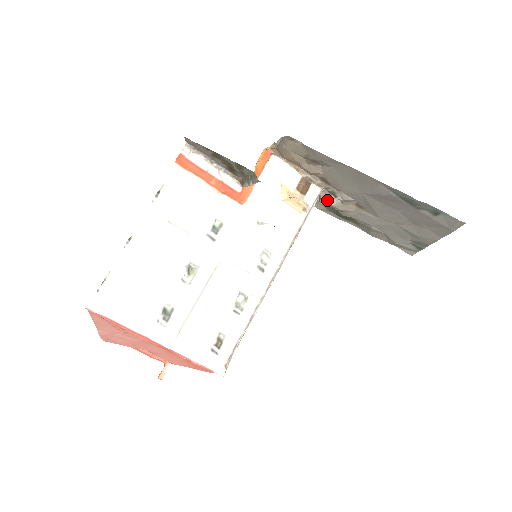
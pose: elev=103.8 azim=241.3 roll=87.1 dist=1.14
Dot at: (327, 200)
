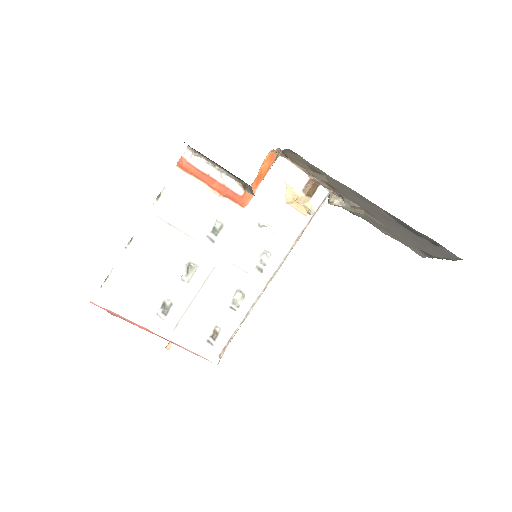
Dot at: (336, 201)
